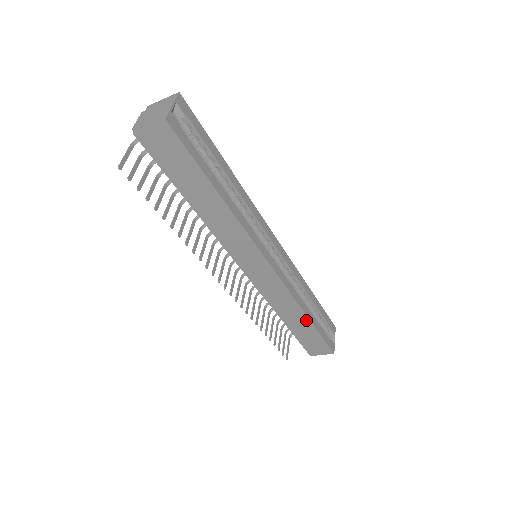
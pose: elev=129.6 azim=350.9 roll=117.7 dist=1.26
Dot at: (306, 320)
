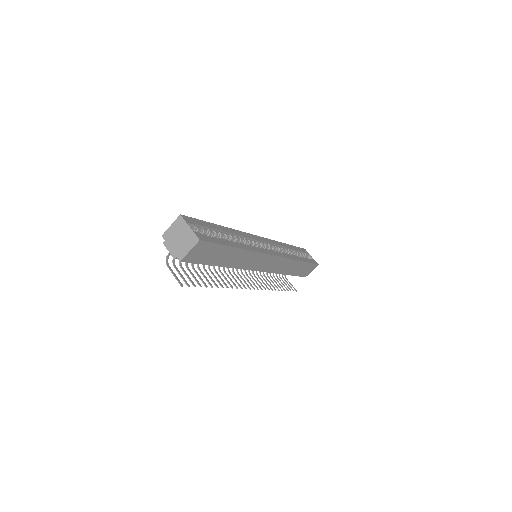
Dot at: (299, 263)
